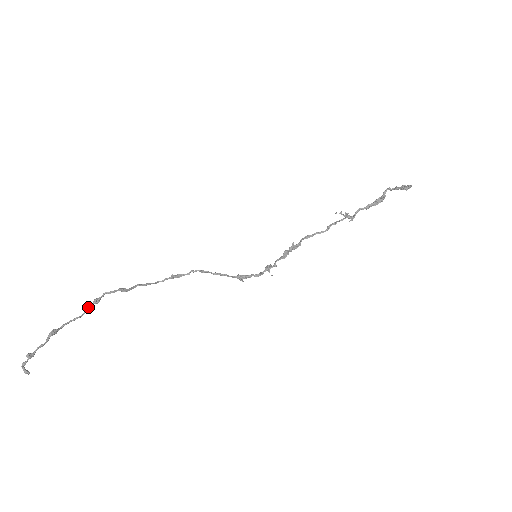
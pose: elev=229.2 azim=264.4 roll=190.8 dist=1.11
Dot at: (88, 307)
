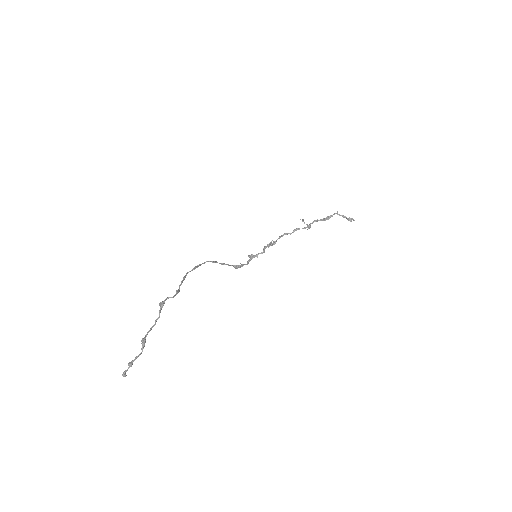
Dot at: occluded
